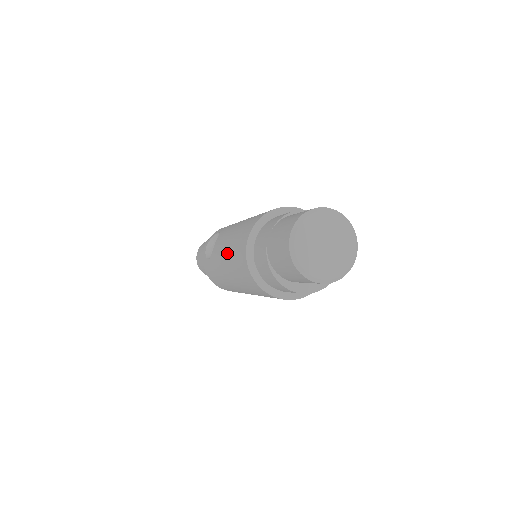
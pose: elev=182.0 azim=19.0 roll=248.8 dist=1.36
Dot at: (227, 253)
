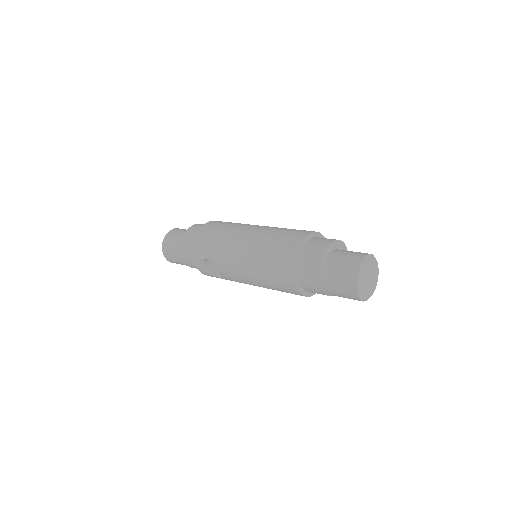
Dot at: (262, 286)
